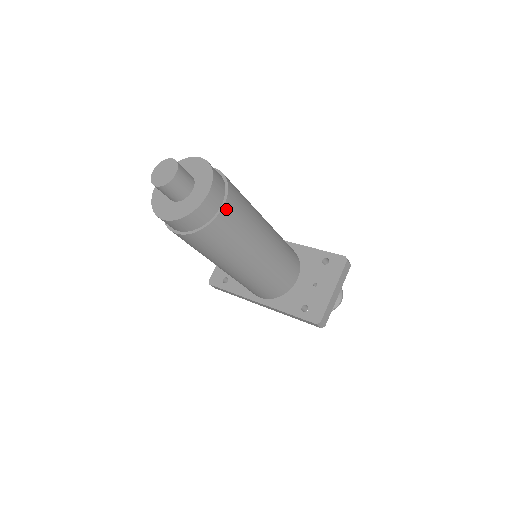
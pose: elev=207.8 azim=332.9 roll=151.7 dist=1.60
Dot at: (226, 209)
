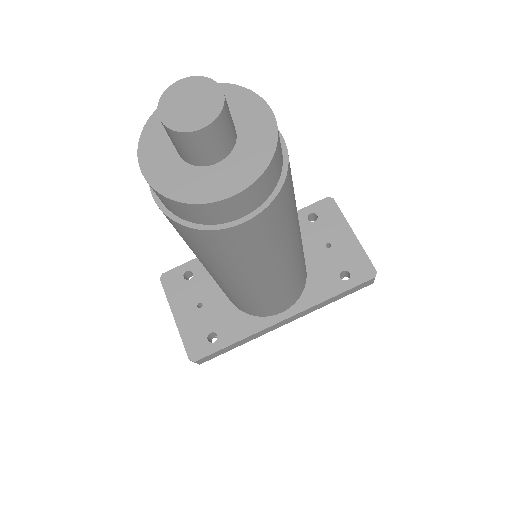
Dot at: (282, 141)
